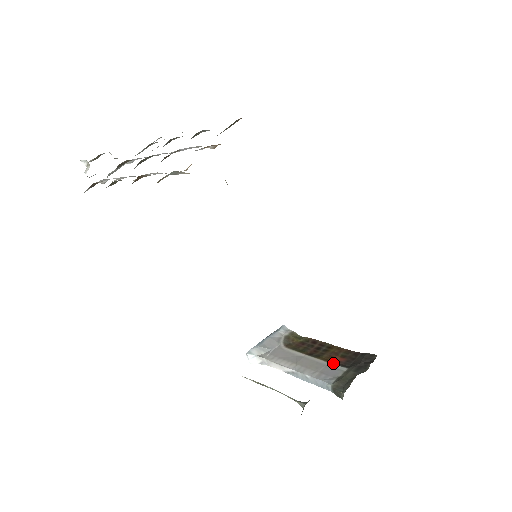
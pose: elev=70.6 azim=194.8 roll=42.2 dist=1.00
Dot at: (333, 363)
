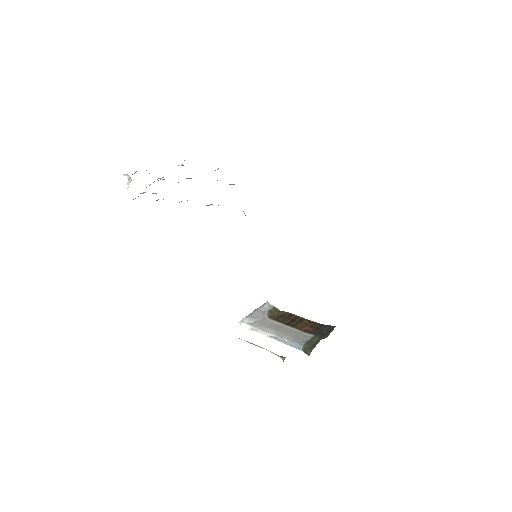
Dot at: (304, 331)
